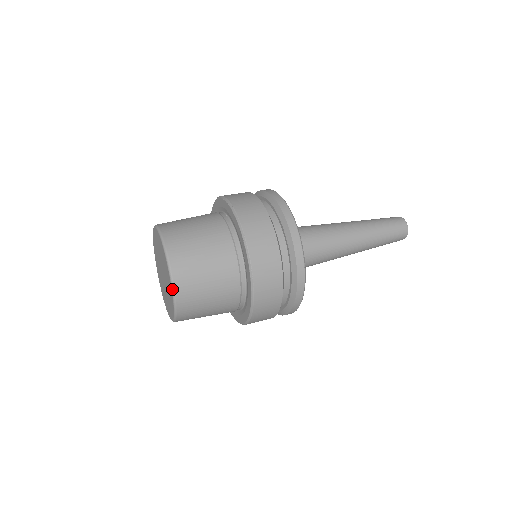
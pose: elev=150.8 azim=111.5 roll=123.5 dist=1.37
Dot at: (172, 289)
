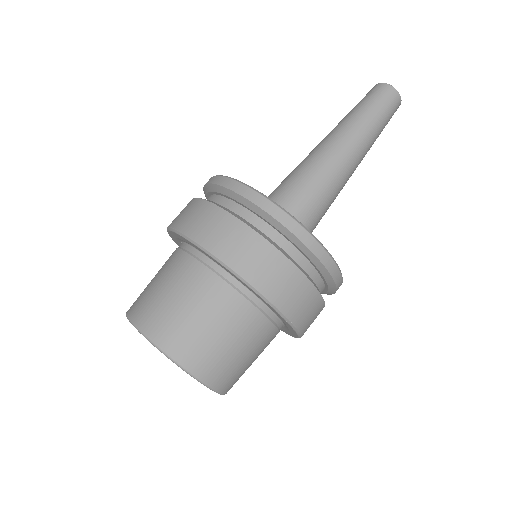
Dot at: occluded
